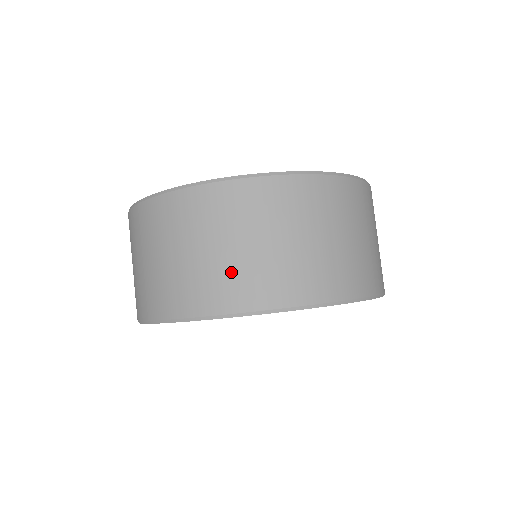
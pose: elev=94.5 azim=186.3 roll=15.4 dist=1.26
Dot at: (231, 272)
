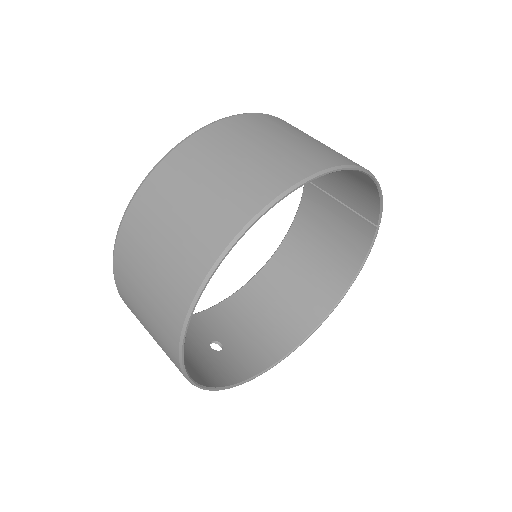
Dot at: (213, 207)
